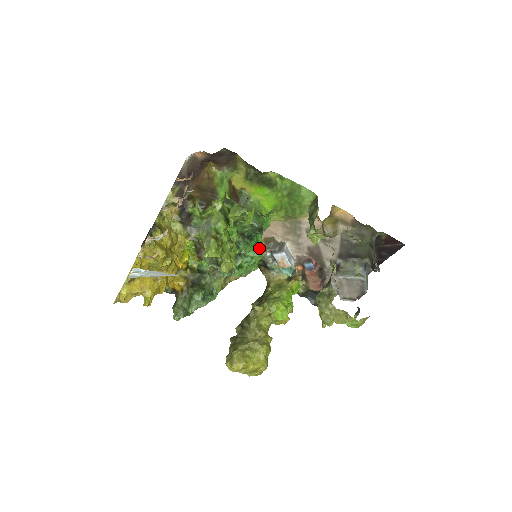
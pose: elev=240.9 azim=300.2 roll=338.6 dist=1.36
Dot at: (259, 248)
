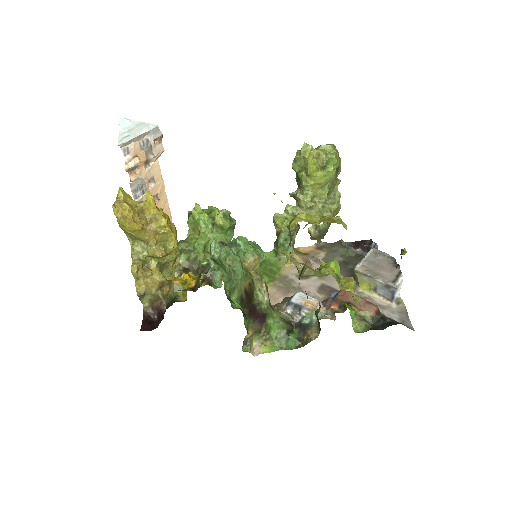
Dot at: occluded
